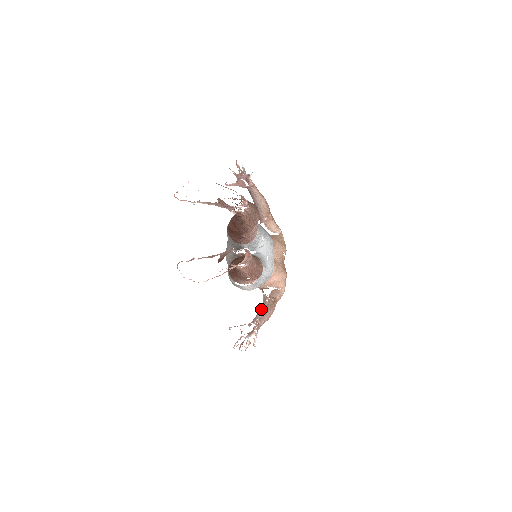
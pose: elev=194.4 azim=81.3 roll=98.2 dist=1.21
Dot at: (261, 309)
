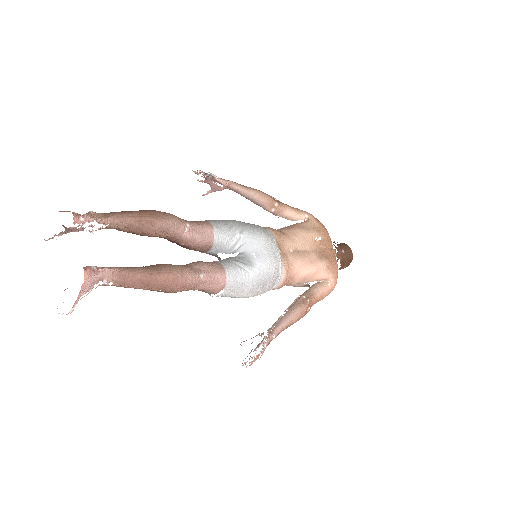
Dot at: occluded
